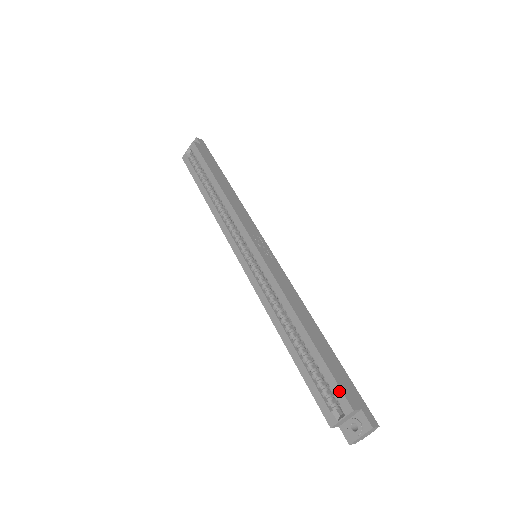
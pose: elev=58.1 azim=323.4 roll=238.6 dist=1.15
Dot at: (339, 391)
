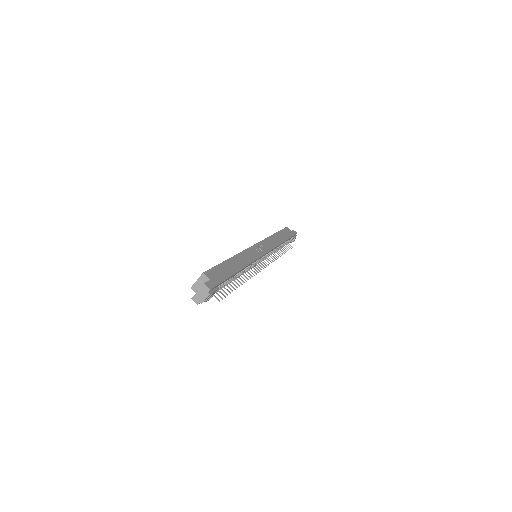
Dot at: (208, 270)
